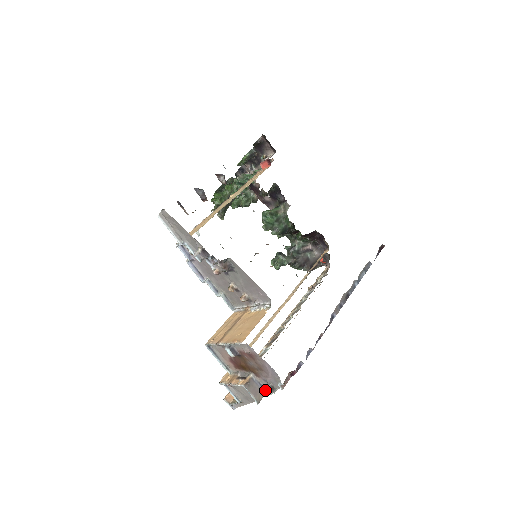
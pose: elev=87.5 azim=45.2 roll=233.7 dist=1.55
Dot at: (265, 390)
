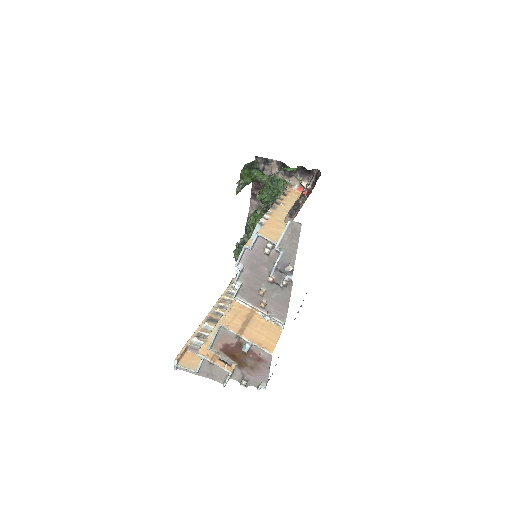
Dot at: (231, 377)
